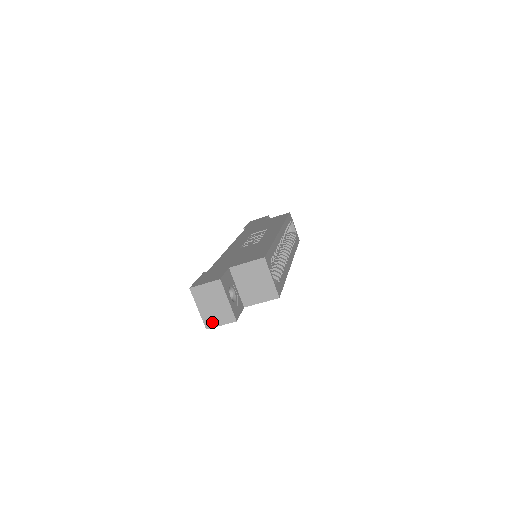
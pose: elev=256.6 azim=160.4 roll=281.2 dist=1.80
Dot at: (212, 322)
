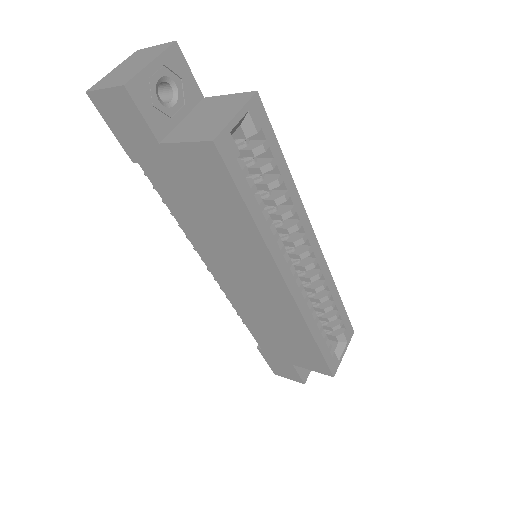
Dot at: (102, 84)
